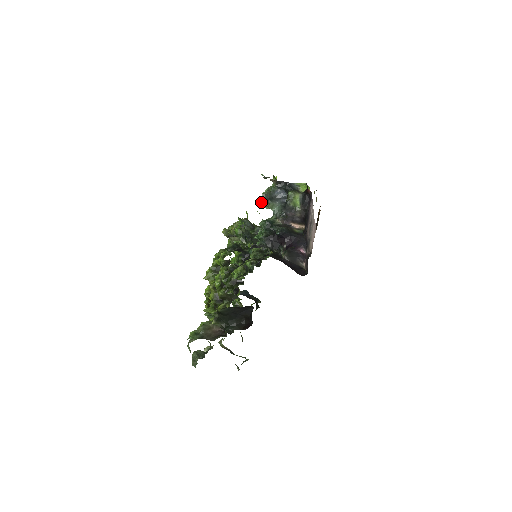
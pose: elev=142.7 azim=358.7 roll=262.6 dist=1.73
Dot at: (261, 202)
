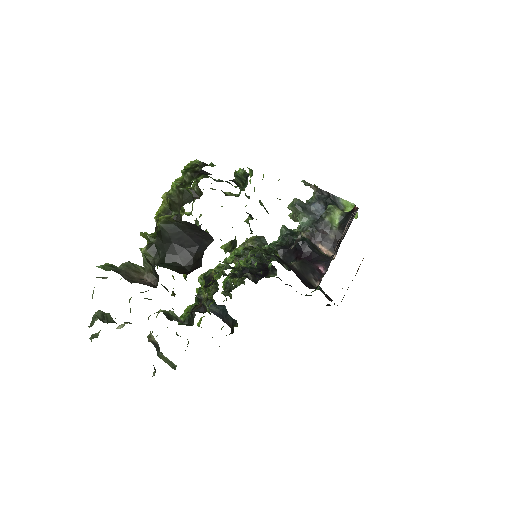
Dot at: (290, 214)
